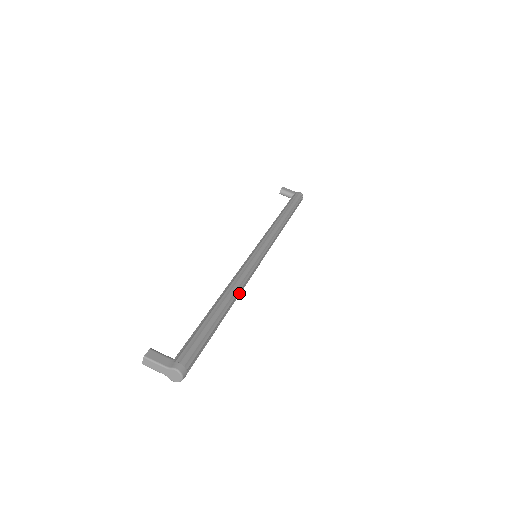
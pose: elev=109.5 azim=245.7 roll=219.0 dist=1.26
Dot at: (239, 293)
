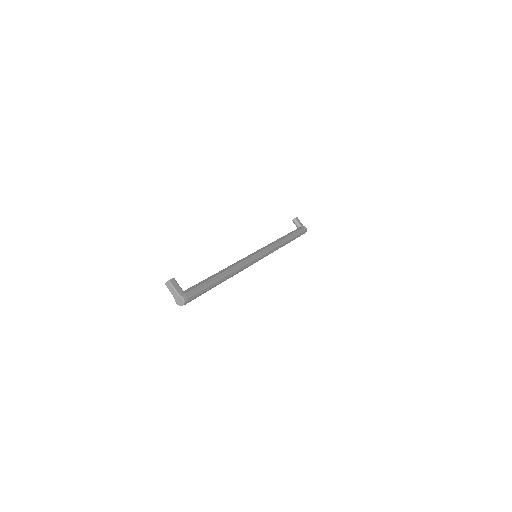
Dot at: (235, 274)
